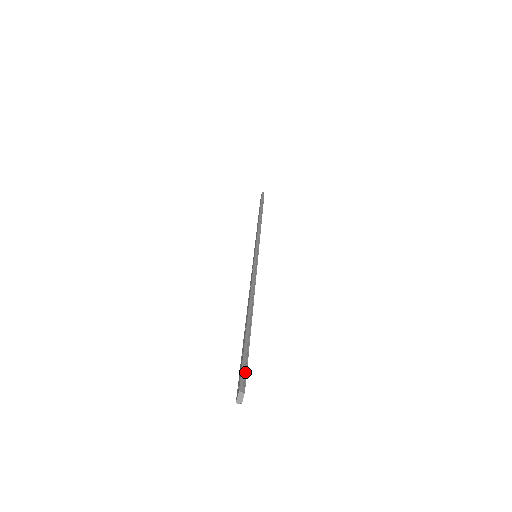
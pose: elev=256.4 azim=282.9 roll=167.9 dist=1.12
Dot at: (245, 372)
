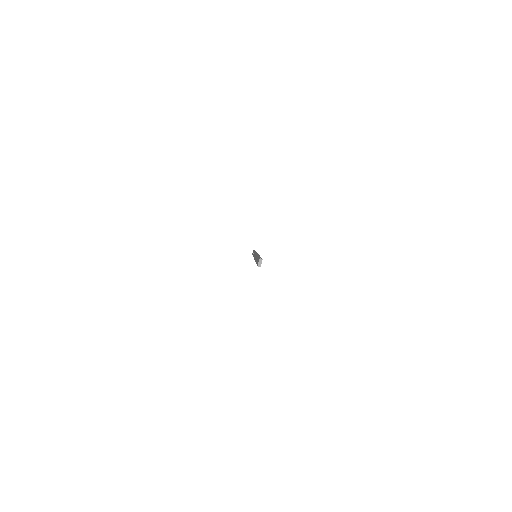
Dot at: (261, 258)
